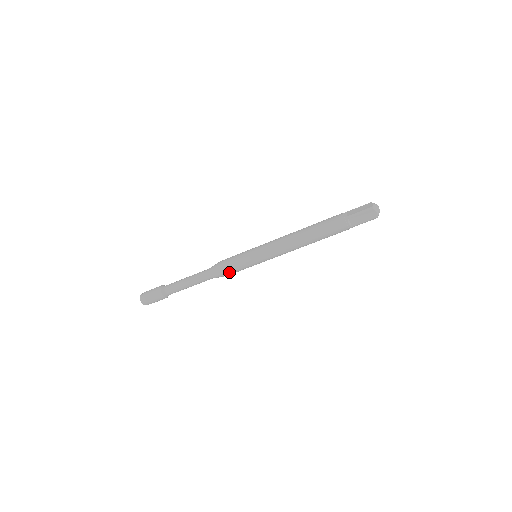
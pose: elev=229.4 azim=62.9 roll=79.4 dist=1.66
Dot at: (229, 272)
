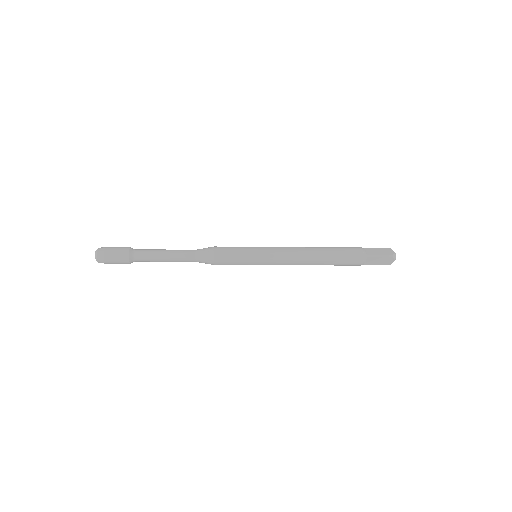
Dot at: (221, 263)
